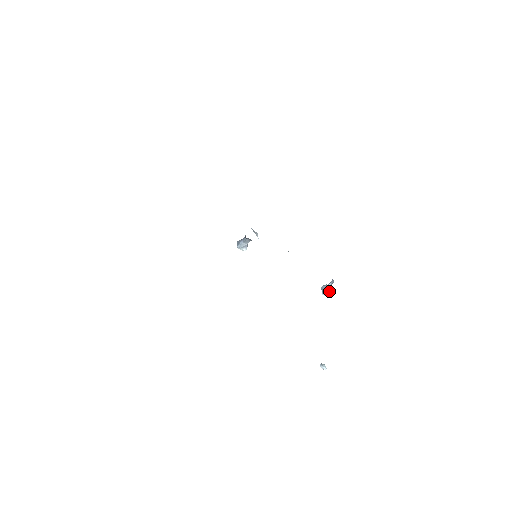
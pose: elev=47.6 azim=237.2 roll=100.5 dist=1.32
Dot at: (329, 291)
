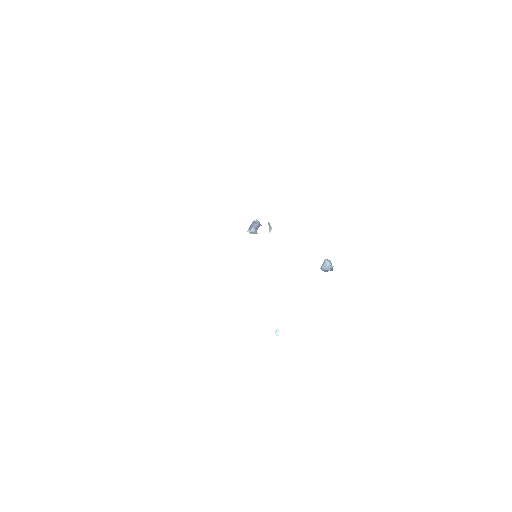
Dot at: (326, 271)
